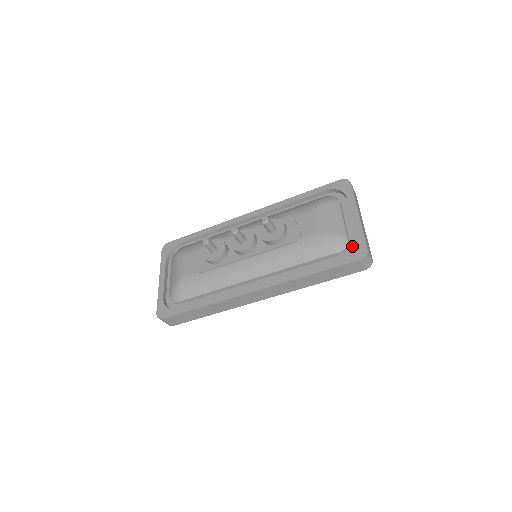
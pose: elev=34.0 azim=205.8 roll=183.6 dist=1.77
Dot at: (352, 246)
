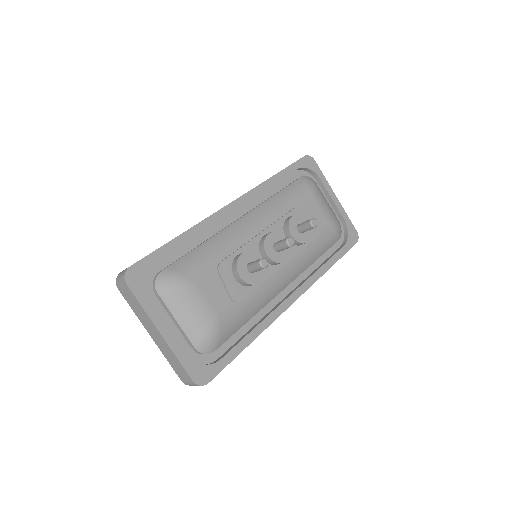
Dot at: (341, 229)
